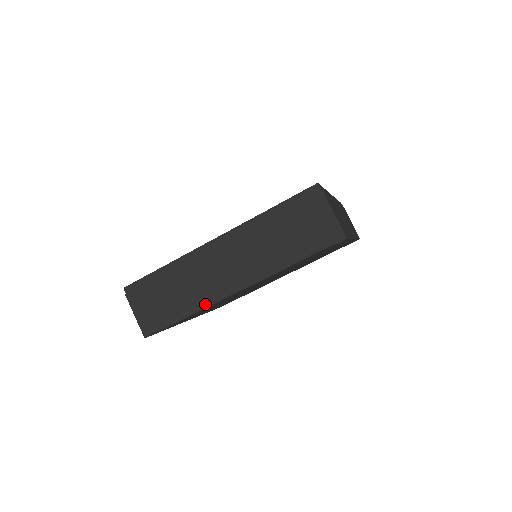
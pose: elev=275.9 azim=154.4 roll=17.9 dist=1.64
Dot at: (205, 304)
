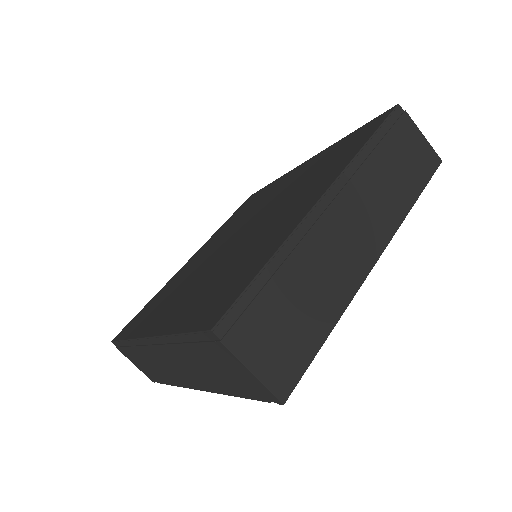
Dot at: (178, 384)
